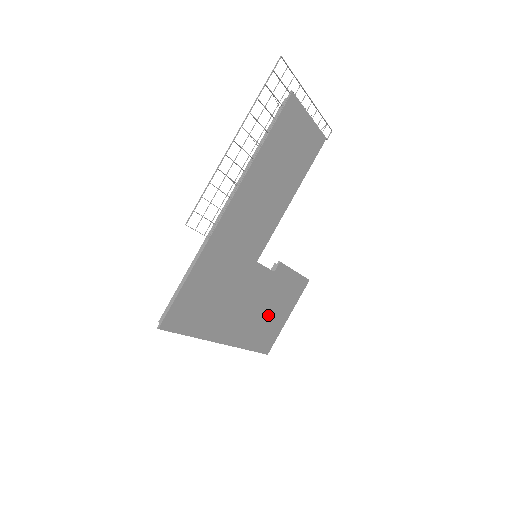
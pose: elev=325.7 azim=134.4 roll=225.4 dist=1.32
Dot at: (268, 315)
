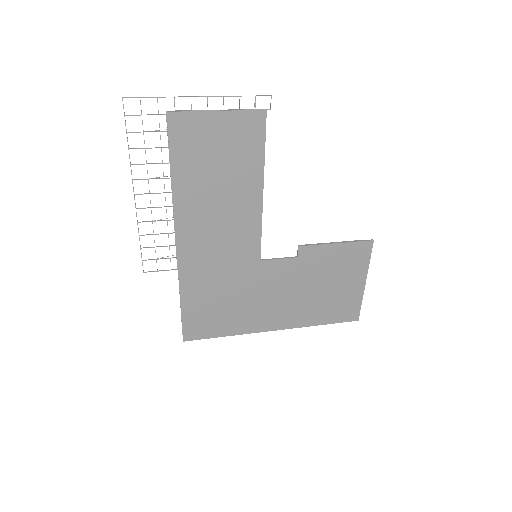
Dot at: (325, 292)
